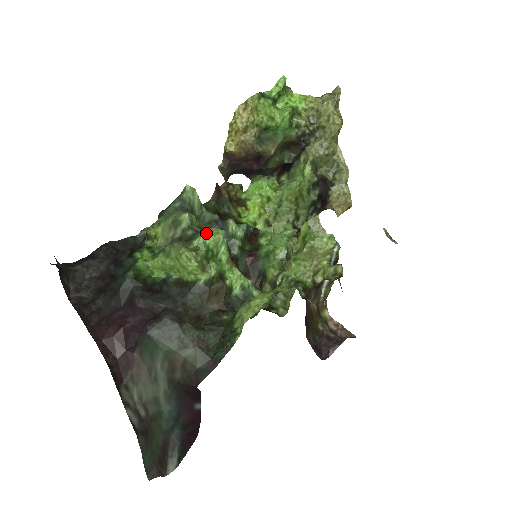
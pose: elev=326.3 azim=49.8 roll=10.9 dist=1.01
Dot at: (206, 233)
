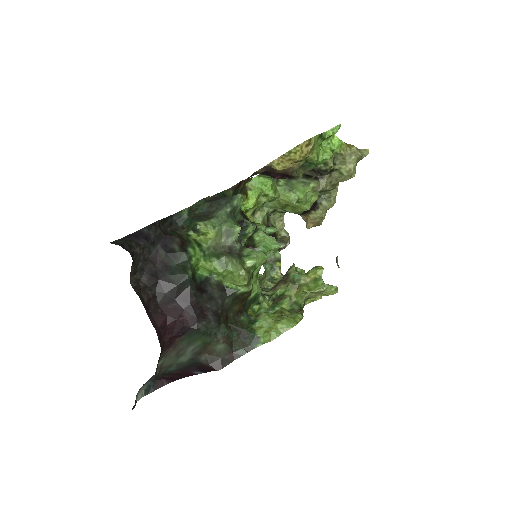
Dot at: (258, 258)
